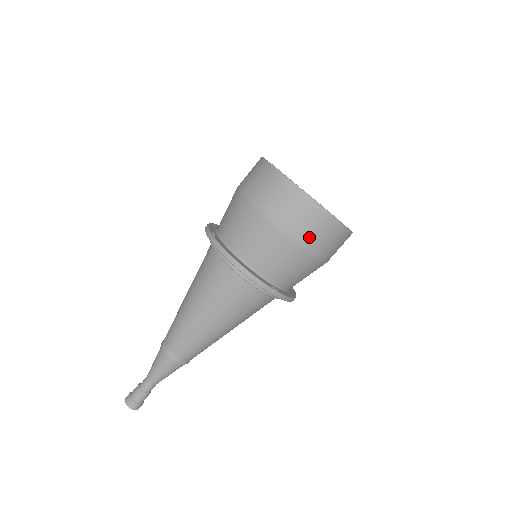
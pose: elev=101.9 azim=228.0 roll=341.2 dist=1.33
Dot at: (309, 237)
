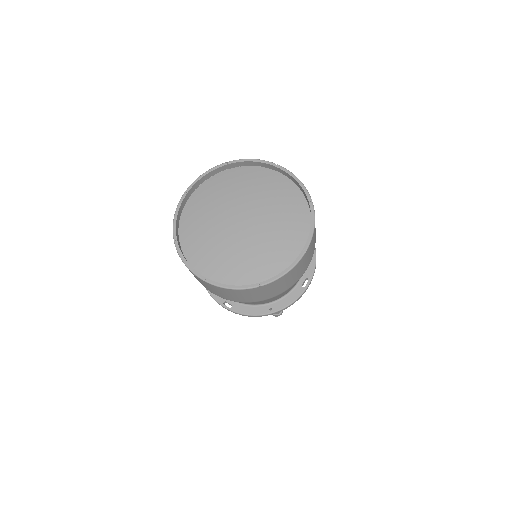
Dot at: (299, 275)
